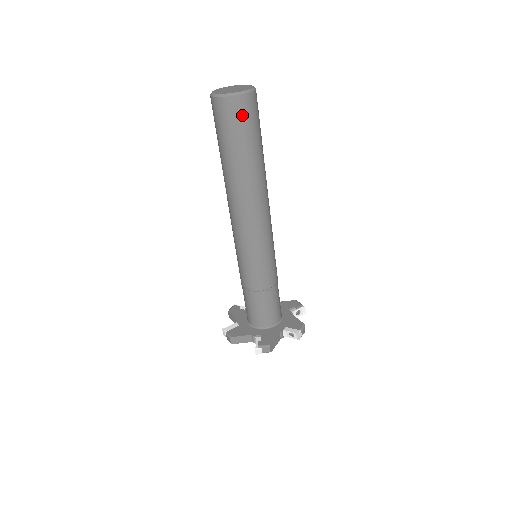
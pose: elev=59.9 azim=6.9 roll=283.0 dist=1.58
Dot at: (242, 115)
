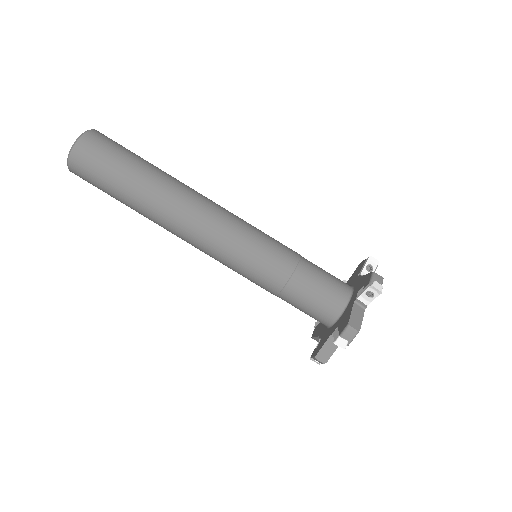
Dot at: (109, 141)
